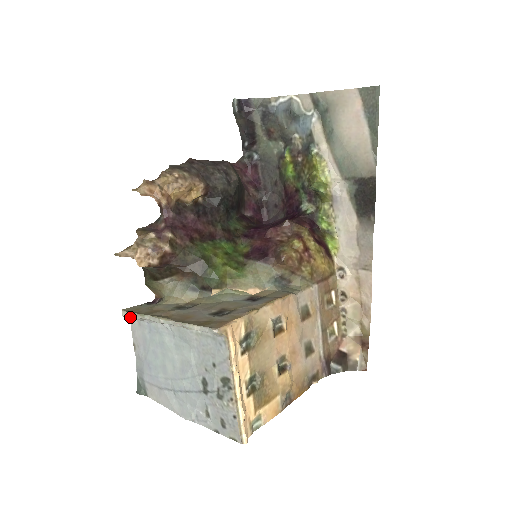
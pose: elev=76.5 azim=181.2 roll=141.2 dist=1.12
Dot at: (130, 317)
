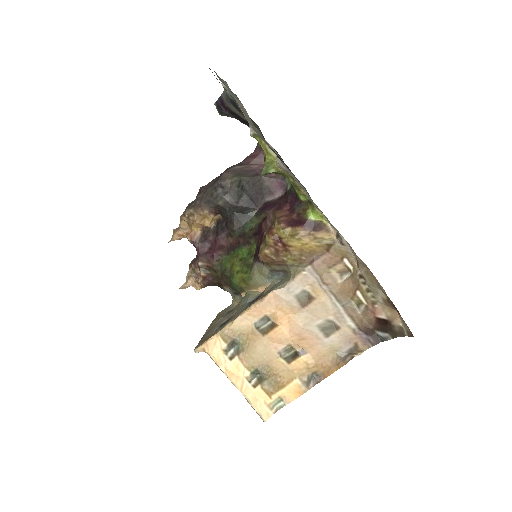
Dot at: occluded
